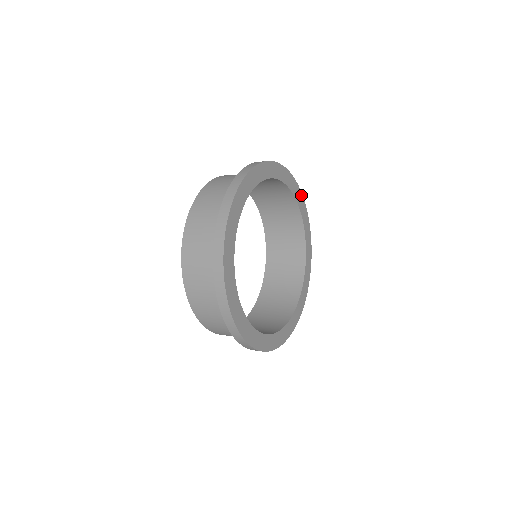
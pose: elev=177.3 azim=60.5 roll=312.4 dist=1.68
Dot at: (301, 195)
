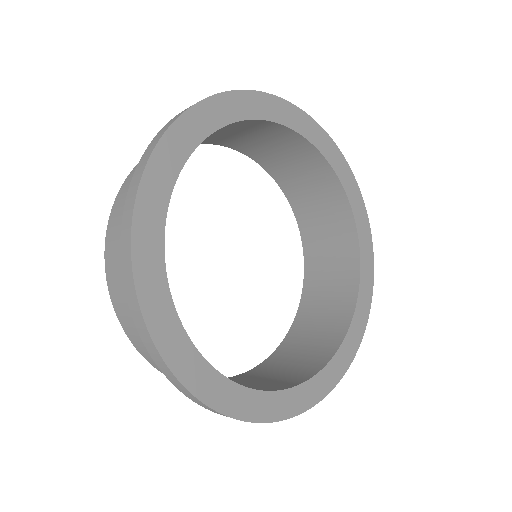
Dot at: (319, 129)
